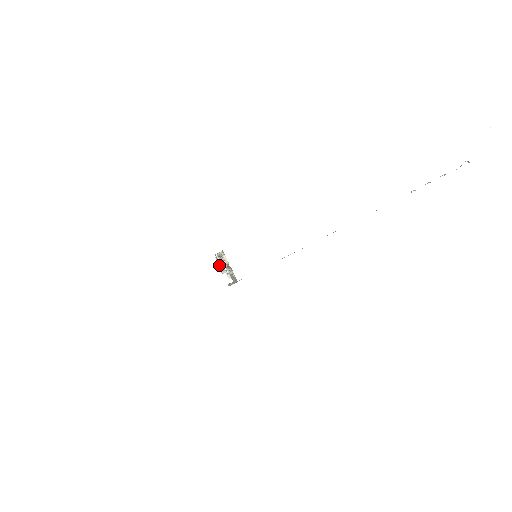
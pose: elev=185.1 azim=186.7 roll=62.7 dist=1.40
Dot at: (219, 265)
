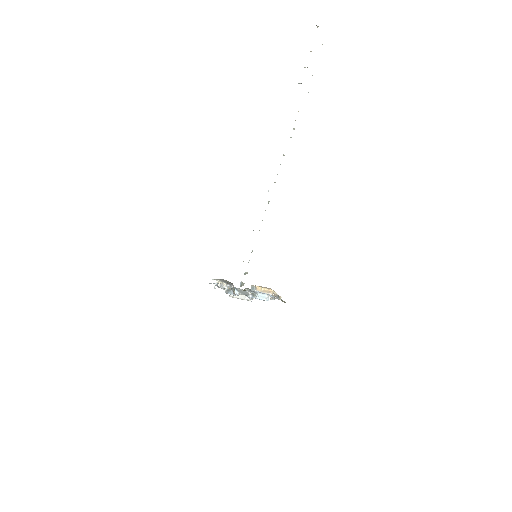
Dot at: occluded
